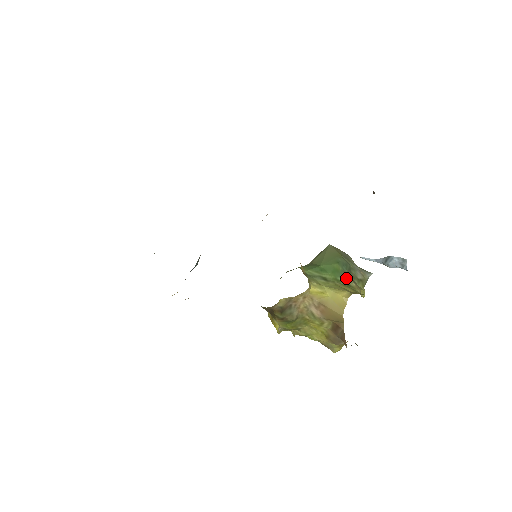
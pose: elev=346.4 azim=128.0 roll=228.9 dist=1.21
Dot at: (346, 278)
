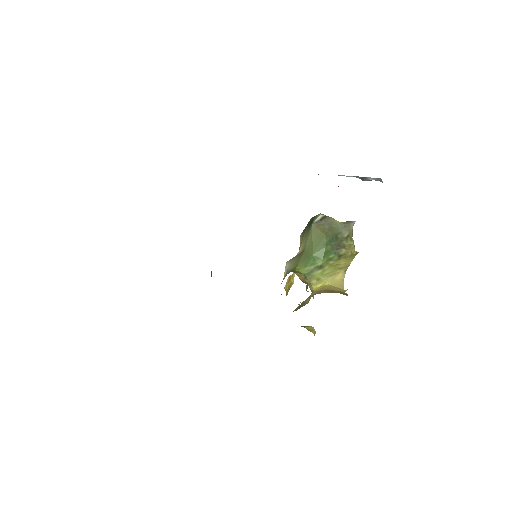
Dot at: (336, 251)
